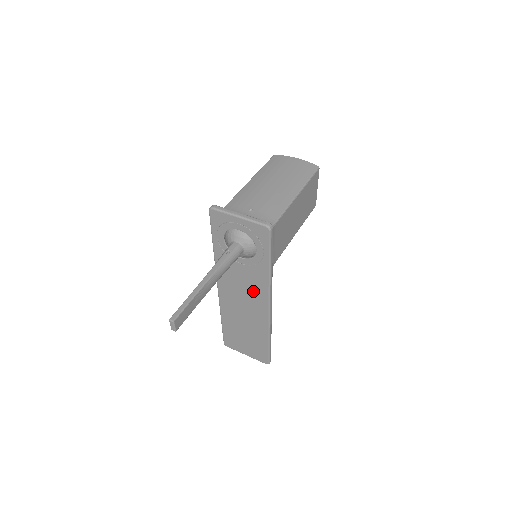
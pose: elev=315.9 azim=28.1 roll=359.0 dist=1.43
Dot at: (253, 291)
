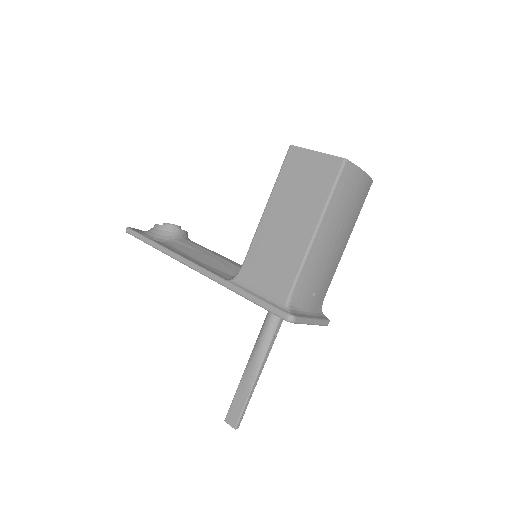
Dot at: occluded
